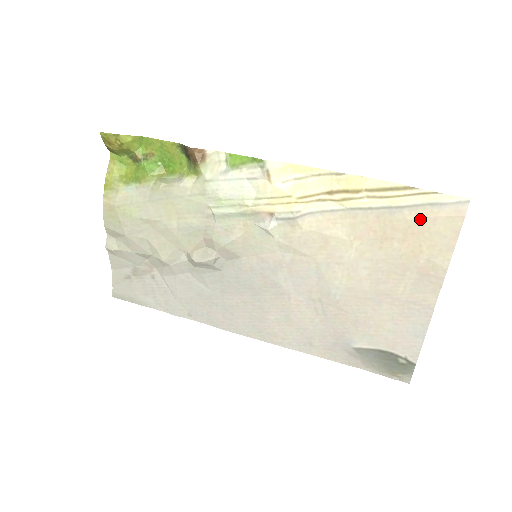
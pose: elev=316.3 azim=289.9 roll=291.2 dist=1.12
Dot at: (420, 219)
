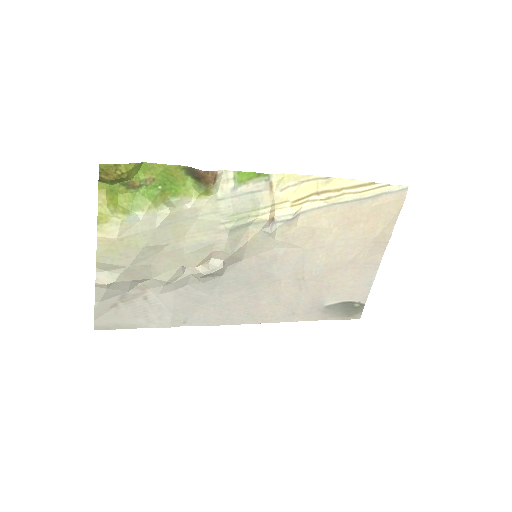
Dot at: (379, 205)
